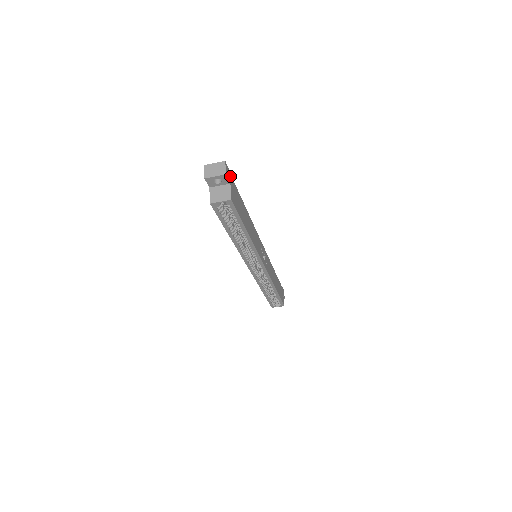
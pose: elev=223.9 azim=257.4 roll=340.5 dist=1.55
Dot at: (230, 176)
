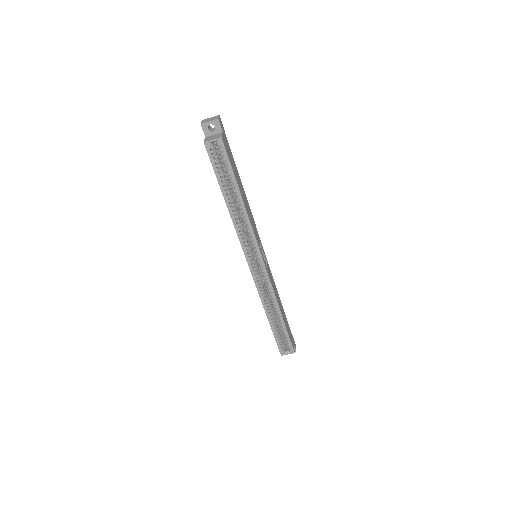
Dot at: (224, 131)
